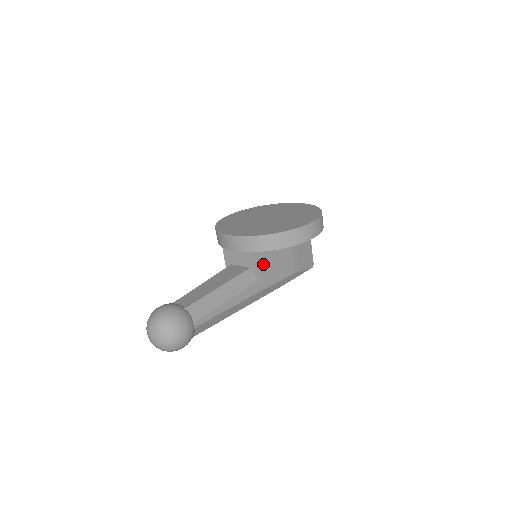
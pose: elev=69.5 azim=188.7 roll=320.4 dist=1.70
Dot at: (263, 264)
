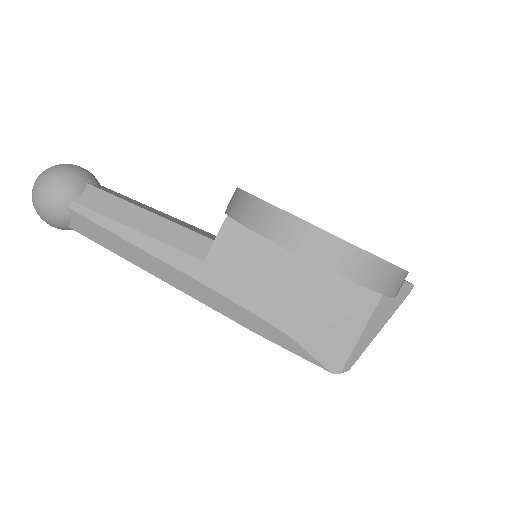
Dot at: (230, 248)
